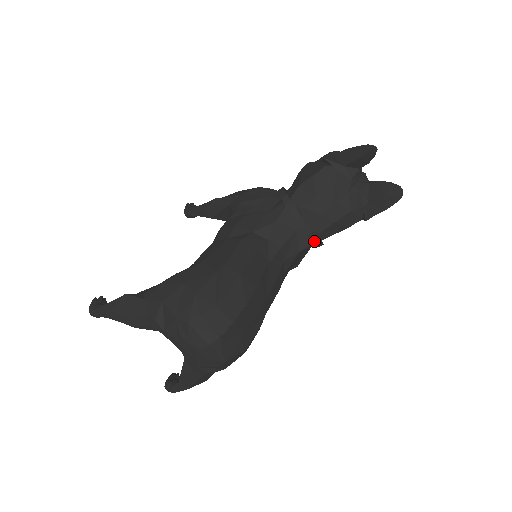
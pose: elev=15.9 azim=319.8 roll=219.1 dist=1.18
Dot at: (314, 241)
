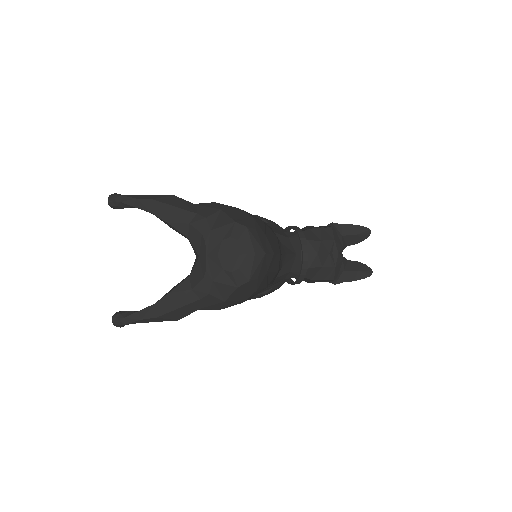
Dot at: (303, 271)
